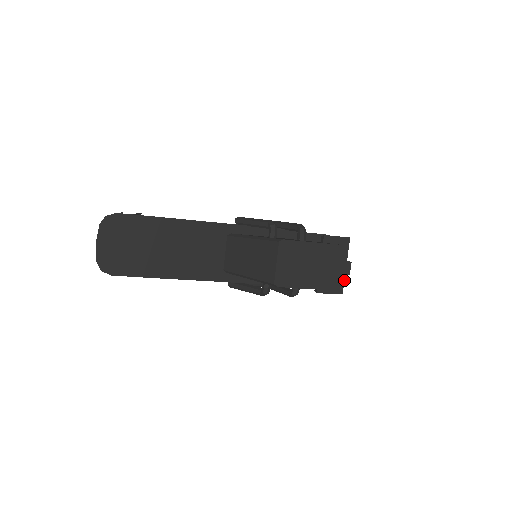
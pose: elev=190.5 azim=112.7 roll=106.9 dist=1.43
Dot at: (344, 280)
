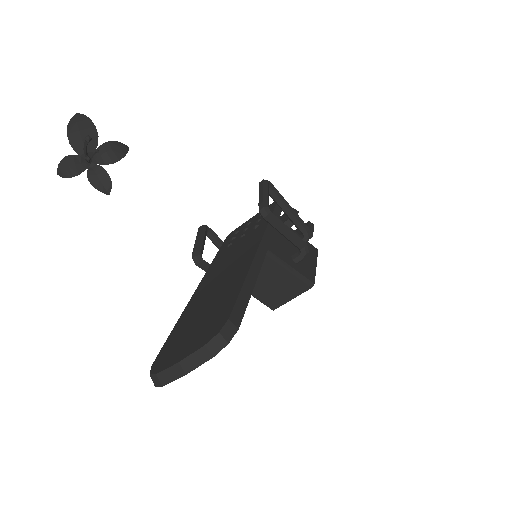
Dot at: occluded
